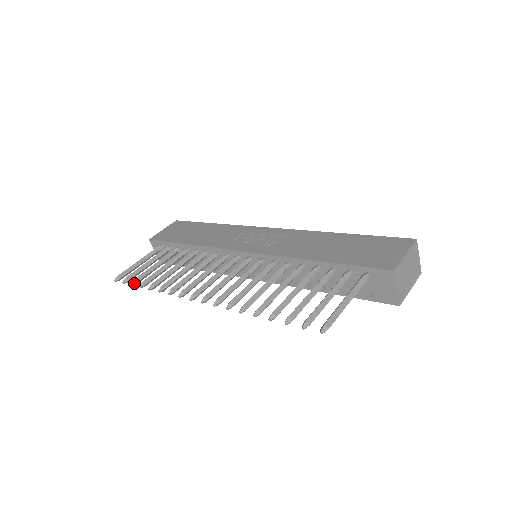
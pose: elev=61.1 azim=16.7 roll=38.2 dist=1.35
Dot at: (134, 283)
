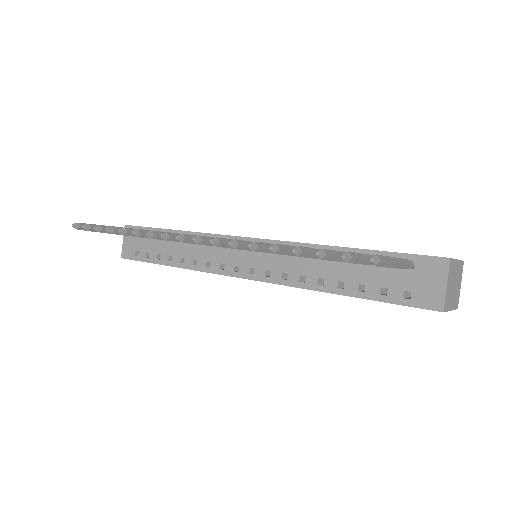
Dot at: (99, 228)
